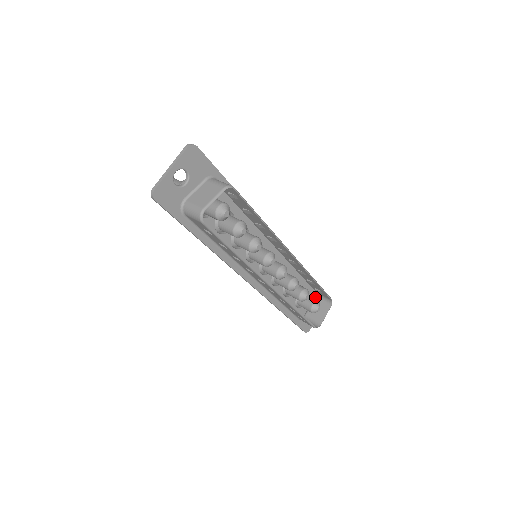
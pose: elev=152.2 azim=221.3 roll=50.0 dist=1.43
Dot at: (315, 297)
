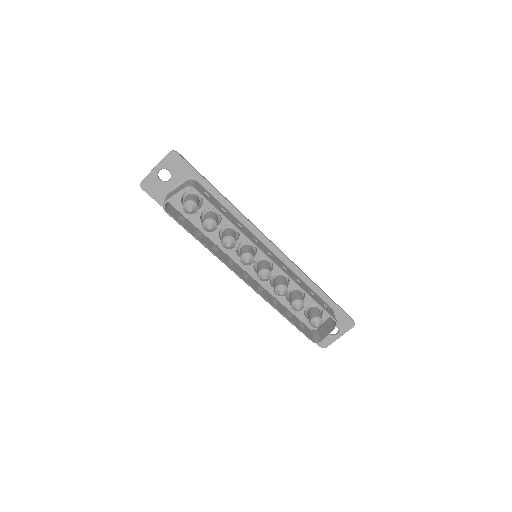
Dot at: occluded
